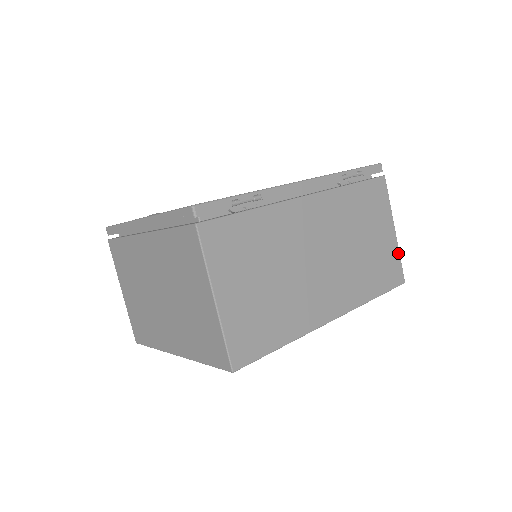
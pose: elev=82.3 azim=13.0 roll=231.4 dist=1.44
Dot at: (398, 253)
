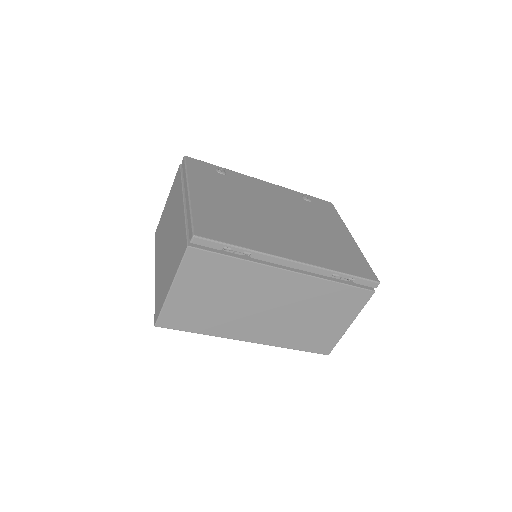
Dot at: (339, 338)
